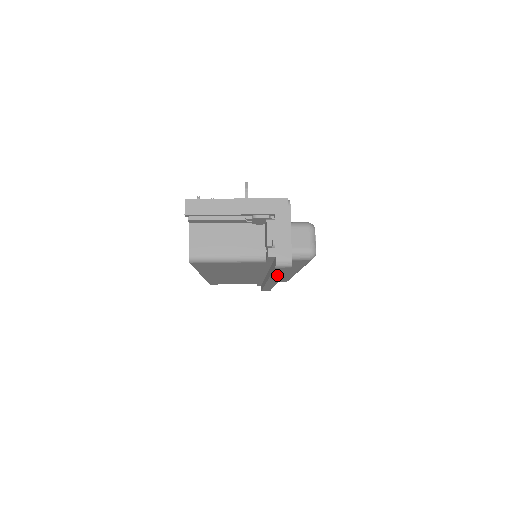
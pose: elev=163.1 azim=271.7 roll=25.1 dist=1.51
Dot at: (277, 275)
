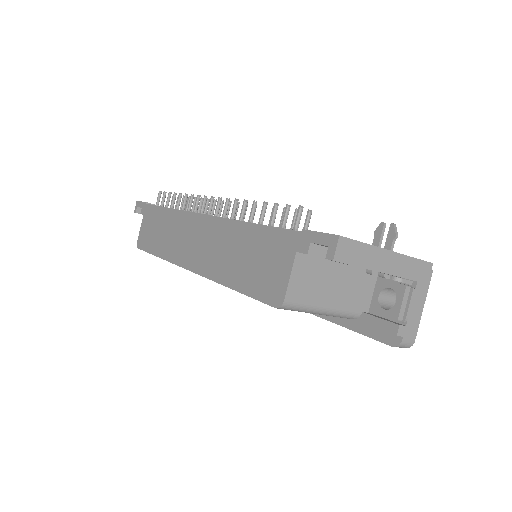
Dot at: occluded
